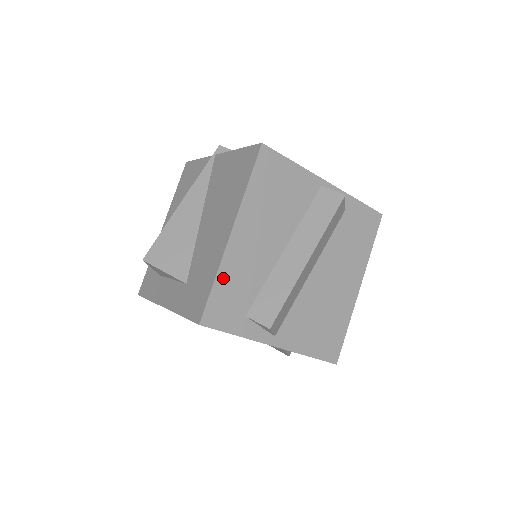
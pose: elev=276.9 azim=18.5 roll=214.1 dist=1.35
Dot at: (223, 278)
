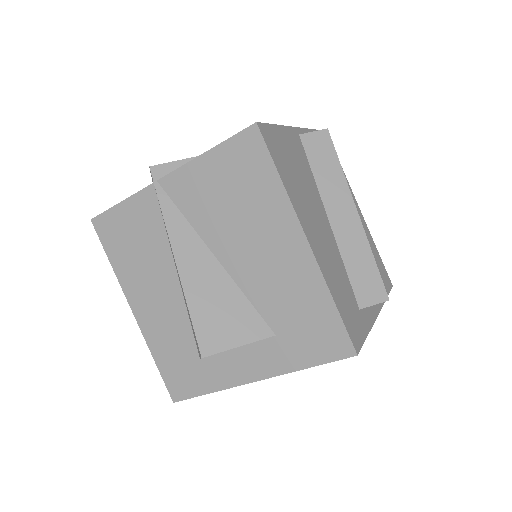
Dot at: (334, 292)
